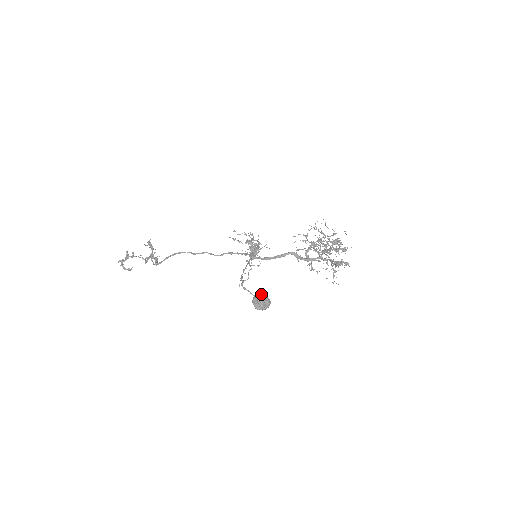
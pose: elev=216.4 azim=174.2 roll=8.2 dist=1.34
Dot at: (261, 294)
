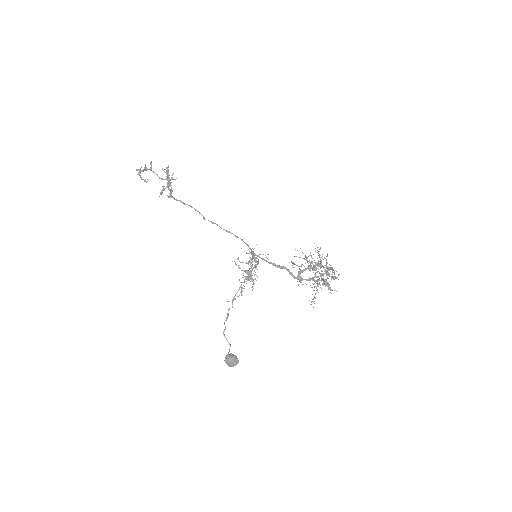
Dot at: (233, 356)
